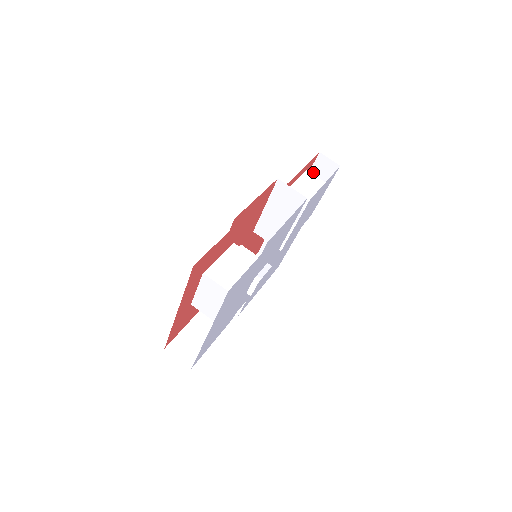
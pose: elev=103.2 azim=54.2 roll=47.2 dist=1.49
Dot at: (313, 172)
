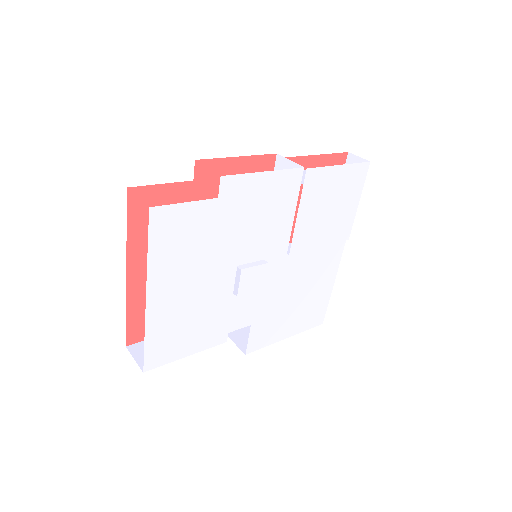
Dot at: occluded
